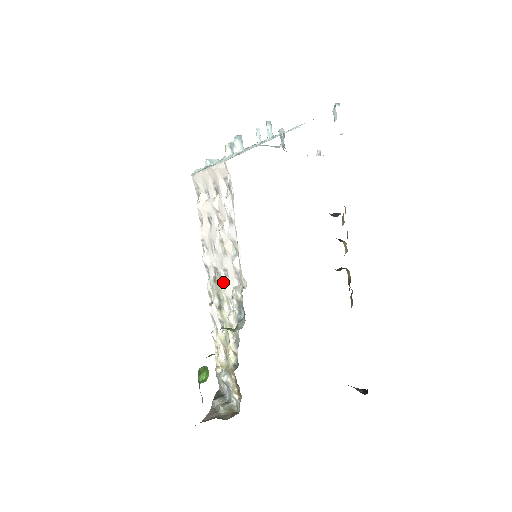
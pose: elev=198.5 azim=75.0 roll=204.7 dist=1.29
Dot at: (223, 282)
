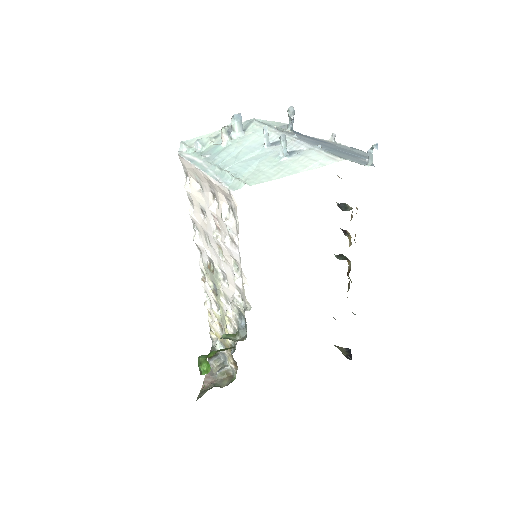
Dot at: (220, 279)
